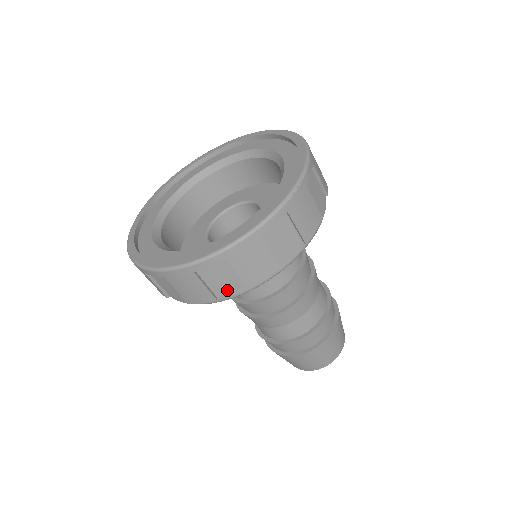
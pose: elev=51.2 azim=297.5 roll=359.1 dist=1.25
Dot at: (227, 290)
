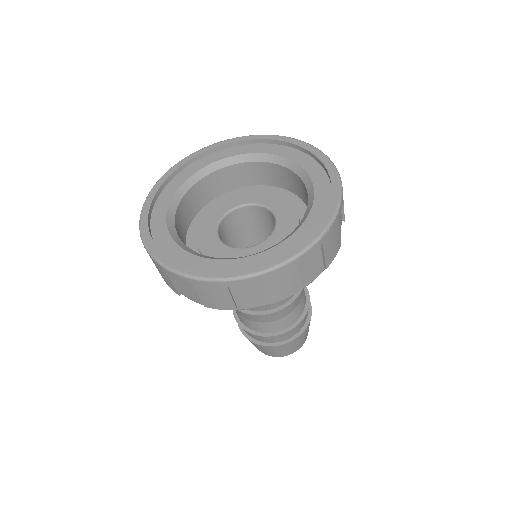
Dot at: (249, 302)
